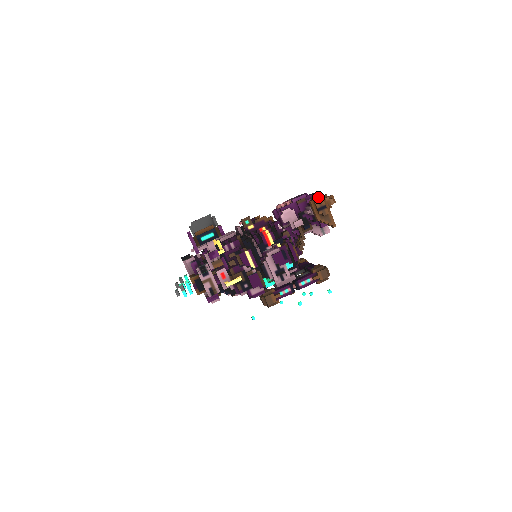
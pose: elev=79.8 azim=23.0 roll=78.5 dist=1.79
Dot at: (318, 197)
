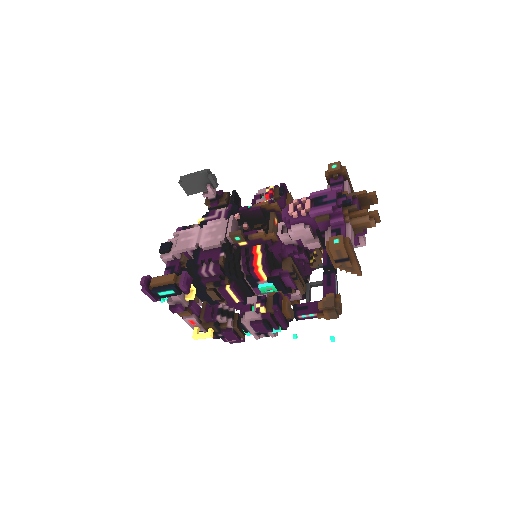
Dot at: (337, 249)
